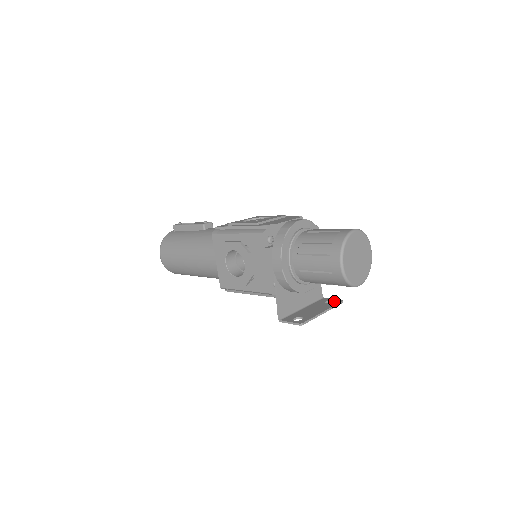
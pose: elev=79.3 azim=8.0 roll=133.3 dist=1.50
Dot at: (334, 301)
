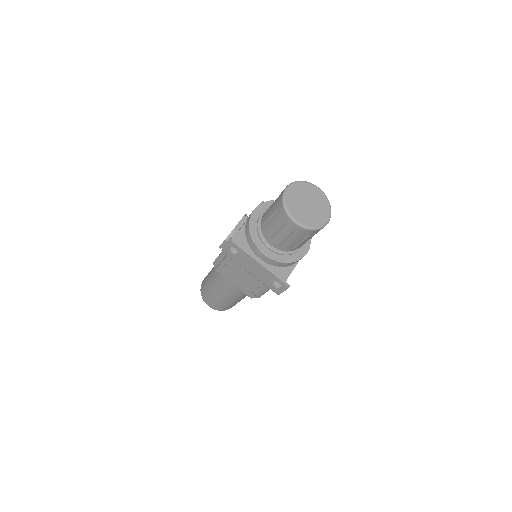
Dot at: (282, 283)
